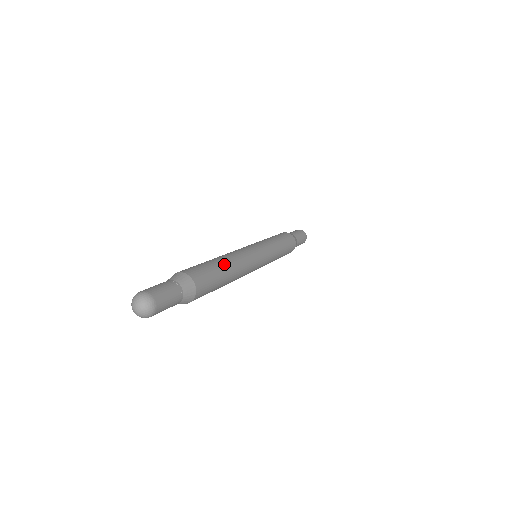
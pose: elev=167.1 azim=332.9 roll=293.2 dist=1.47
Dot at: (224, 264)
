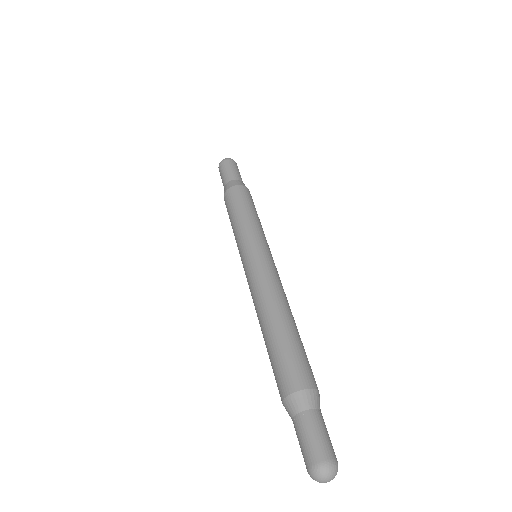
Dot at: (284, 325)
